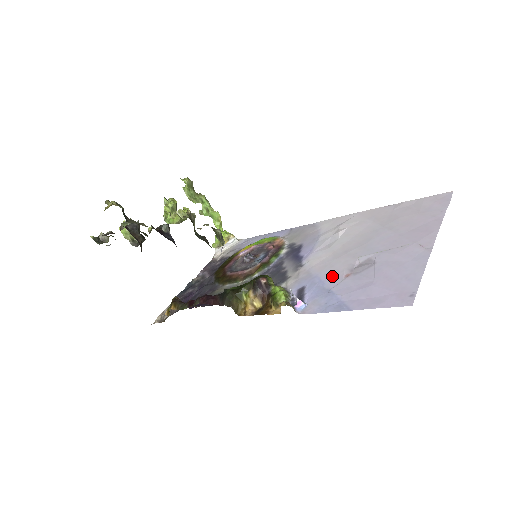
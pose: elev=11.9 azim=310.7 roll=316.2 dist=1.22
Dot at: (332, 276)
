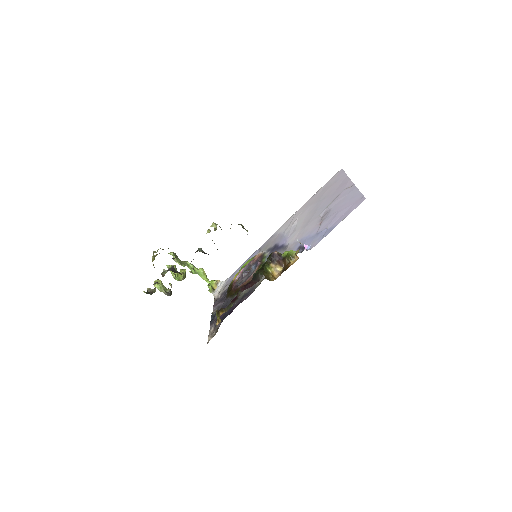
Dot at: (312, 231)
